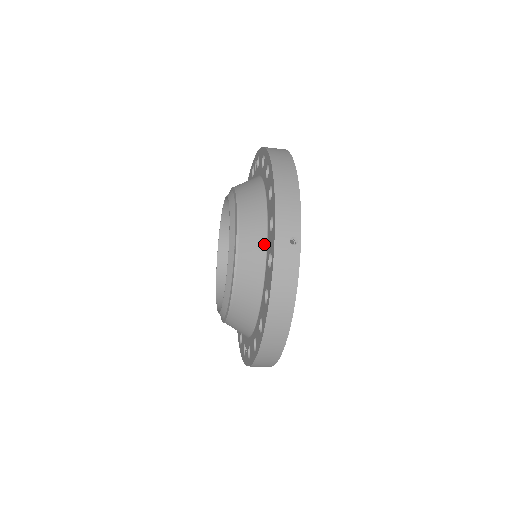
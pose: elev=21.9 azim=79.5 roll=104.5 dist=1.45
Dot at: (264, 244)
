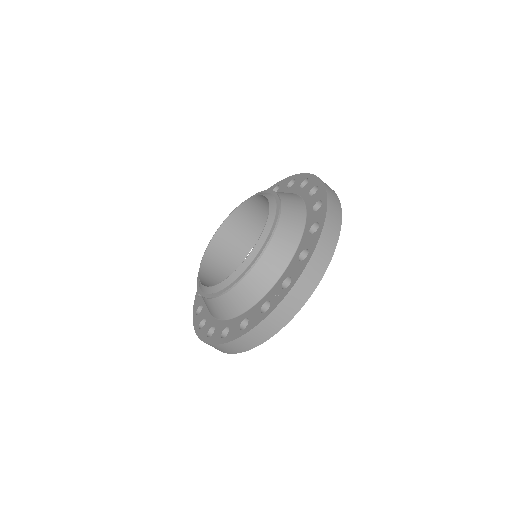
Dot at: (298, 196)
